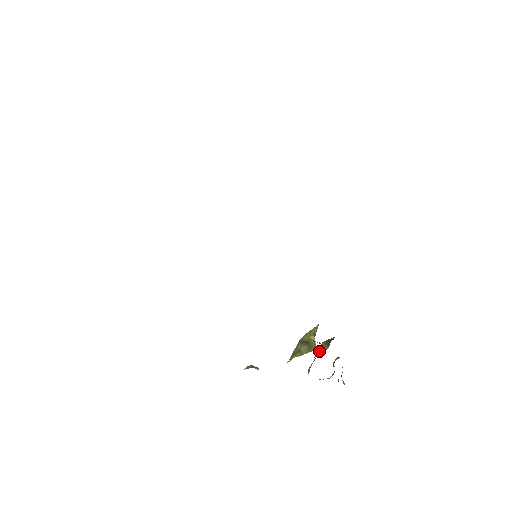
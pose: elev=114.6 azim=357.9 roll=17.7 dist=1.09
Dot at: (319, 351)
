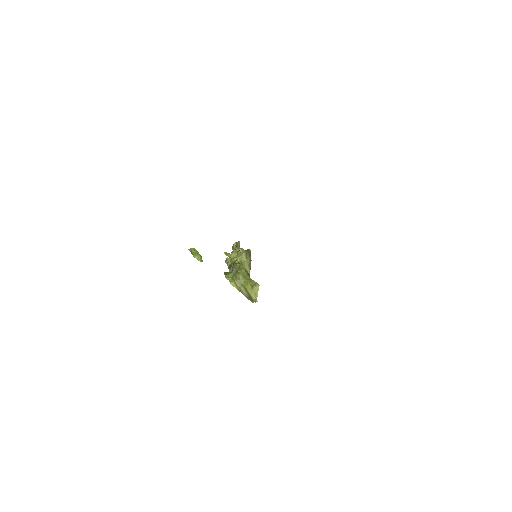
Dot at: (239, 257)
